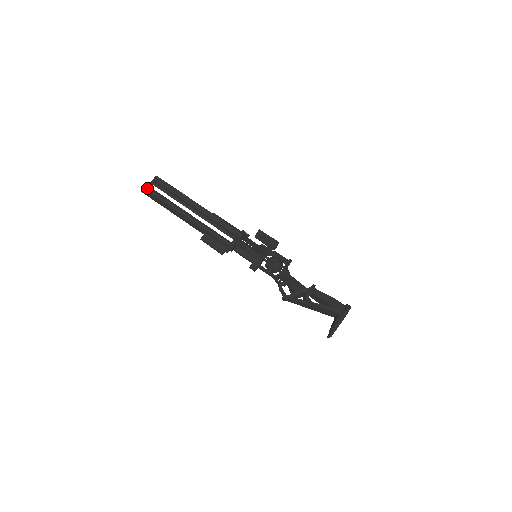
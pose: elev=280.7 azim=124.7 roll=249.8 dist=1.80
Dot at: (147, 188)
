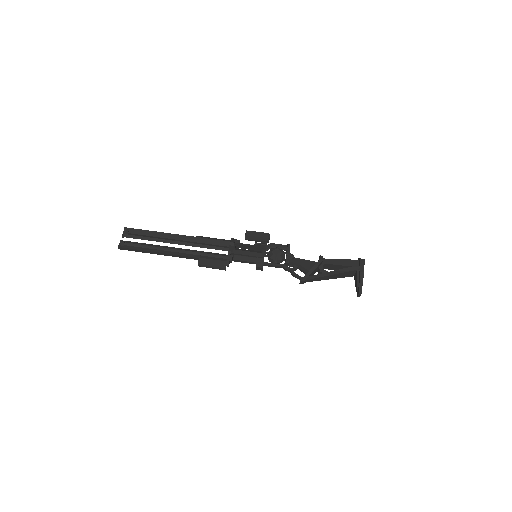
Dot at: (122, 243)
